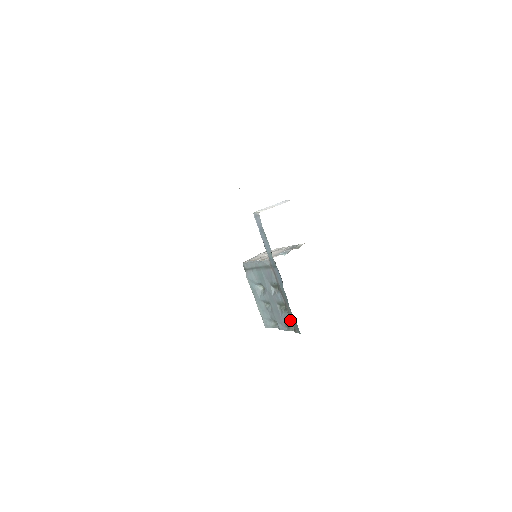
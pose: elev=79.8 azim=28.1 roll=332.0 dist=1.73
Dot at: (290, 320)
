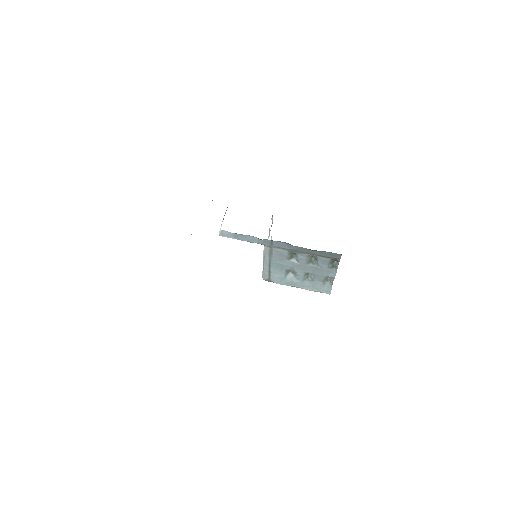
Dot at: (326, 259)
